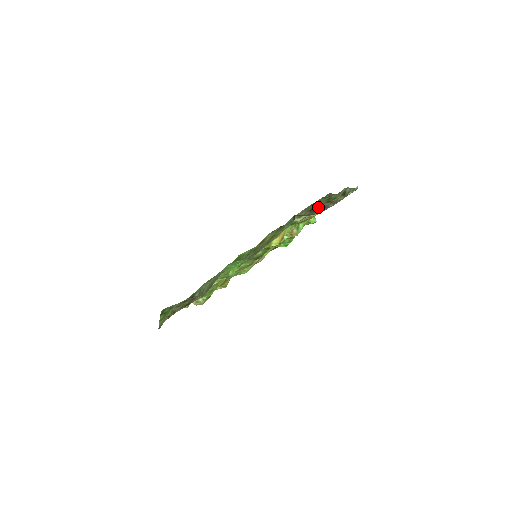
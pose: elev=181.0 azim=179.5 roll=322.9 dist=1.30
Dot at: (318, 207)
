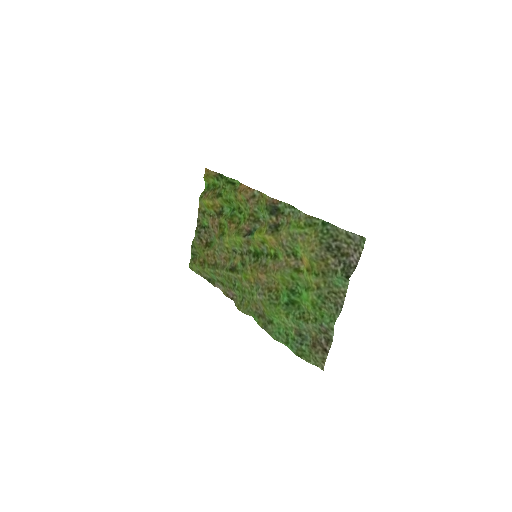
Dot at: (333, 247)
